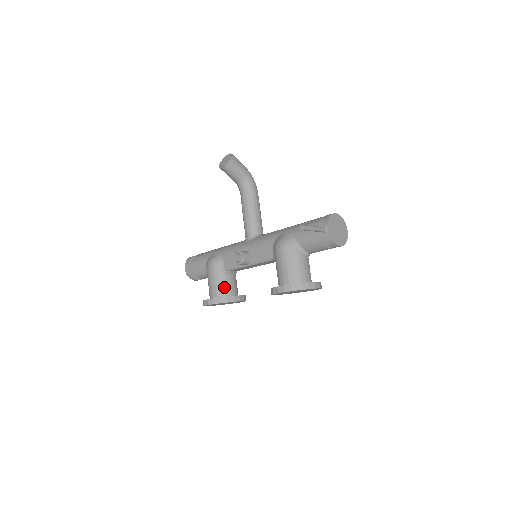
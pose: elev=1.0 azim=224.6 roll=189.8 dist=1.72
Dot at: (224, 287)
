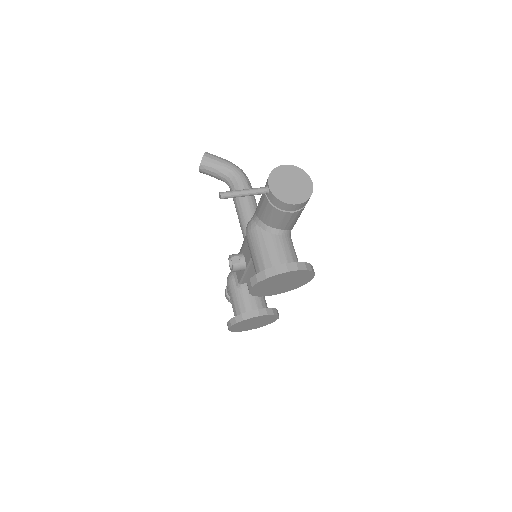
Dot at: (242, 303)
